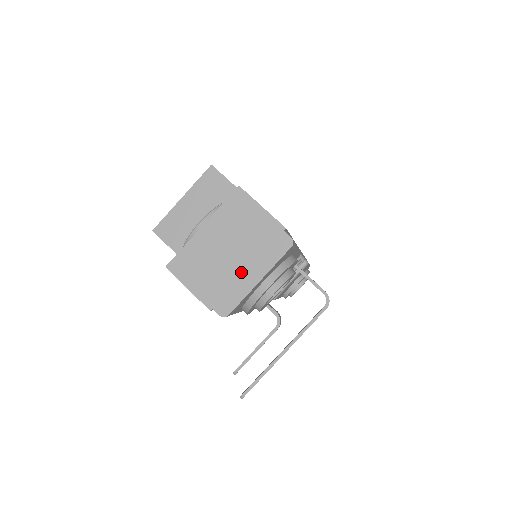
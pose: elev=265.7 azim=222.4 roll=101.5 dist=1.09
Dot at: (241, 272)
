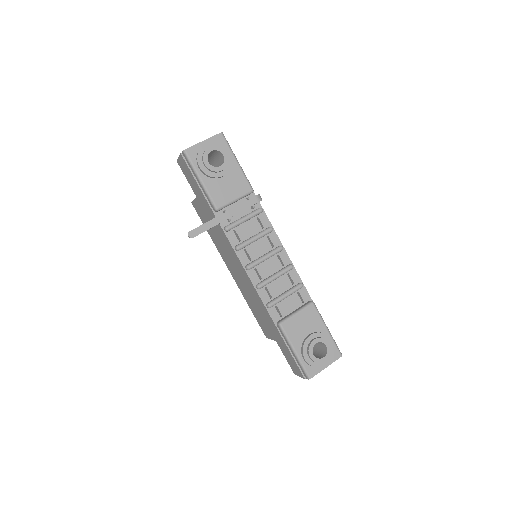
Dot at: occluded
